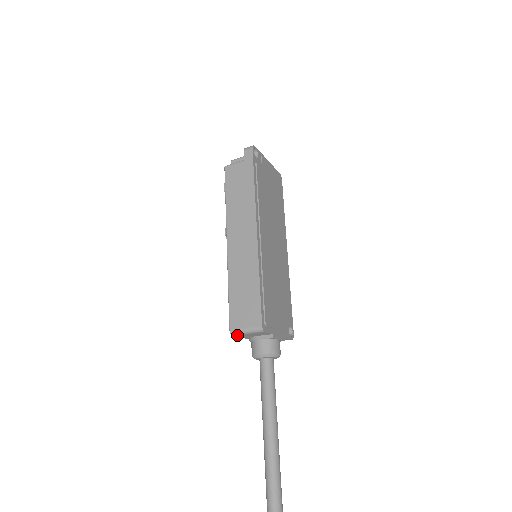
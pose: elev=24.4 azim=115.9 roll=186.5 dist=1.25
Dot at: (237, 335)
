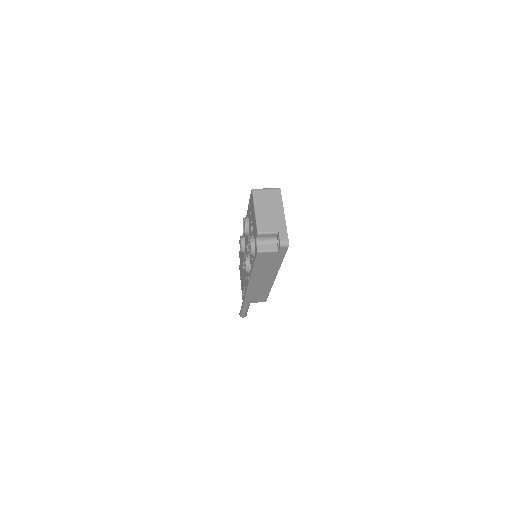
Dot at: occluded
